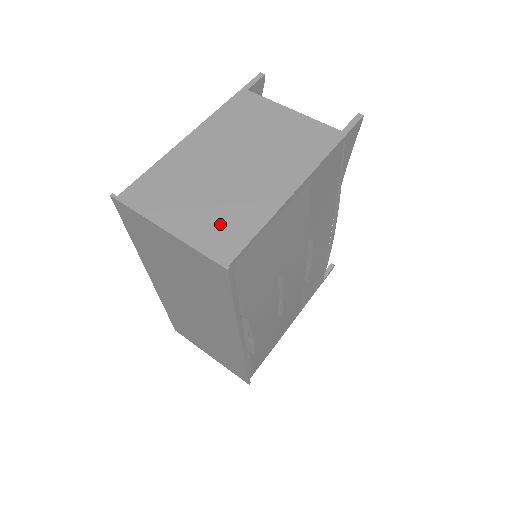
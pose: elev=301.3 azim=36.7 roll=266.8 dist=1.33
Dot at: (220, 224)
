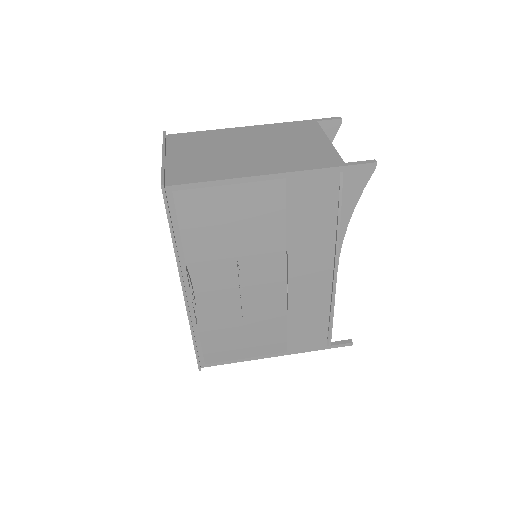
Dot at: (194, 168)
